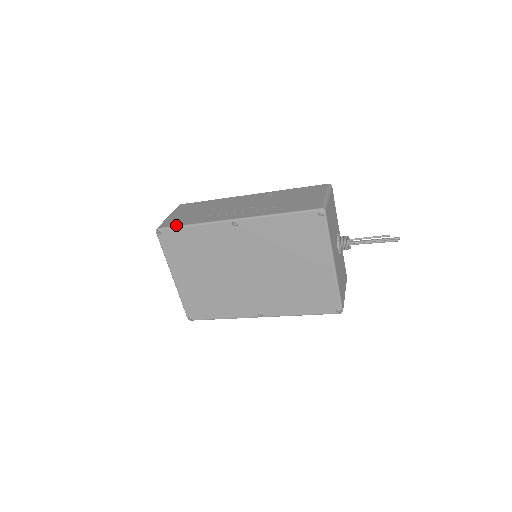
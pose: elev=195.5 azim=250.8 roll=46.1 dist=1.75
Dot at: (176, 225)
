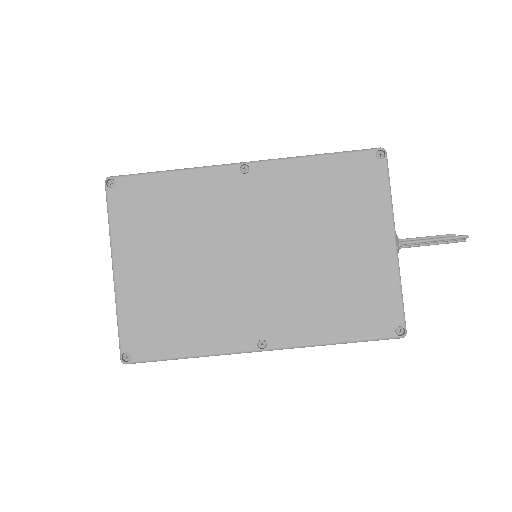
Dot at: occluded
